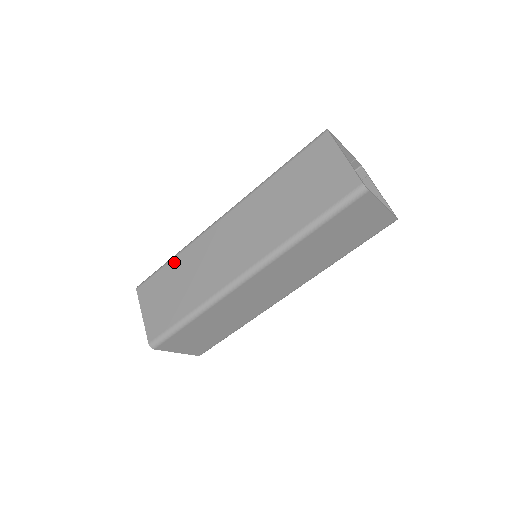
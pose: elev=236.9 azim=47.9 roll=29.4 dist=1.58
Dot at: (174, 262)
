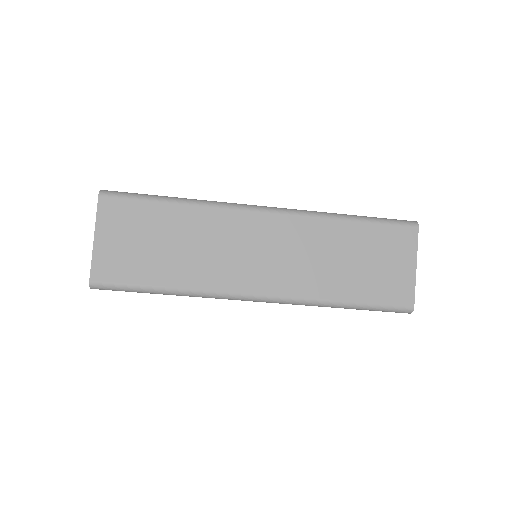
Dot at: (176, 209)
